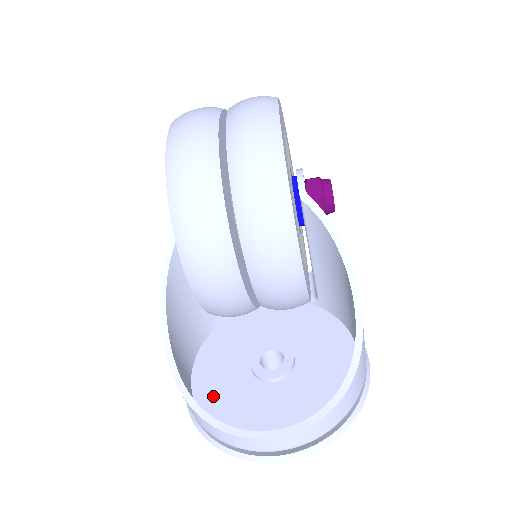
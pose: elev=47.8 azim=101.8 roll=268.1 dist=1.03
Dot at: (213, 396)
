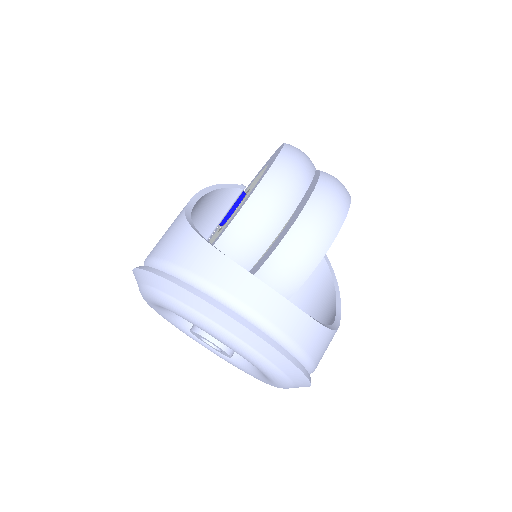
Dot at: occluded
